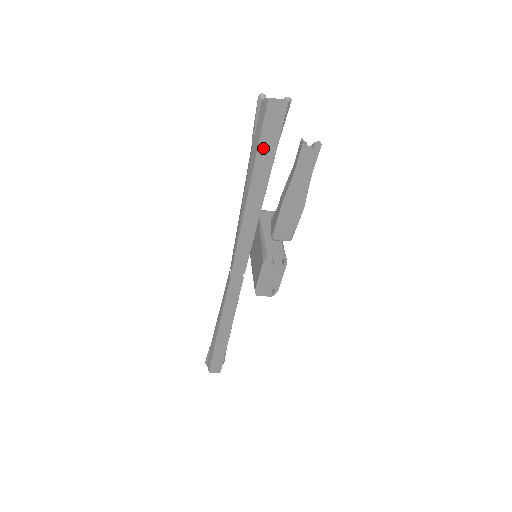
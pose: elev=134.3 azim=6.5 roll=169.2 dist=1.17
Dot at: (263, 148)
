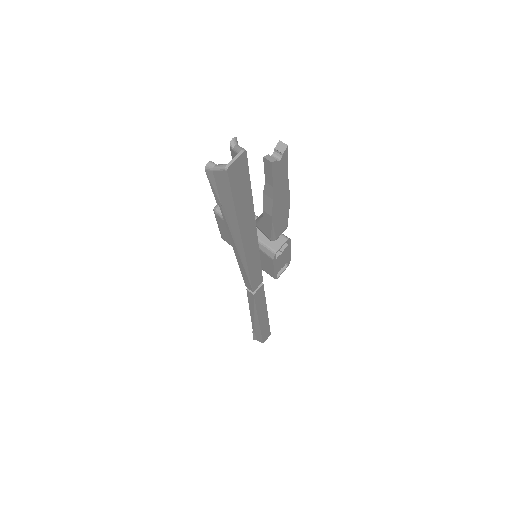
Dot at: (240, 204)
